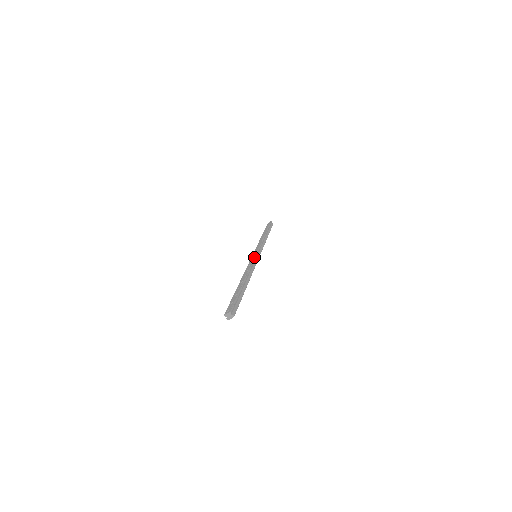
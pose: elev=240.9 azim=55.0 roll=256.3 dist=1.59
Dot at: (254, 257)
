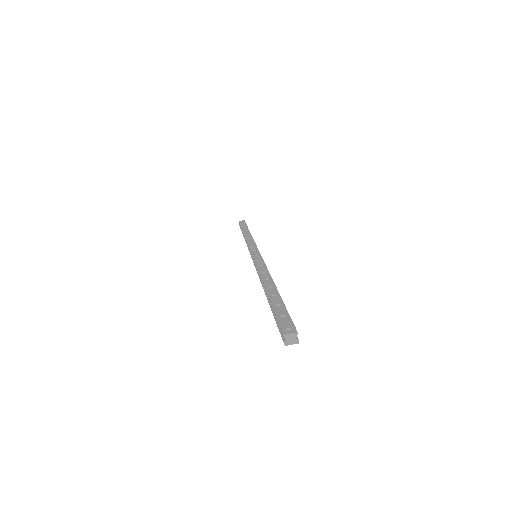
Dot at: (261, 256)
